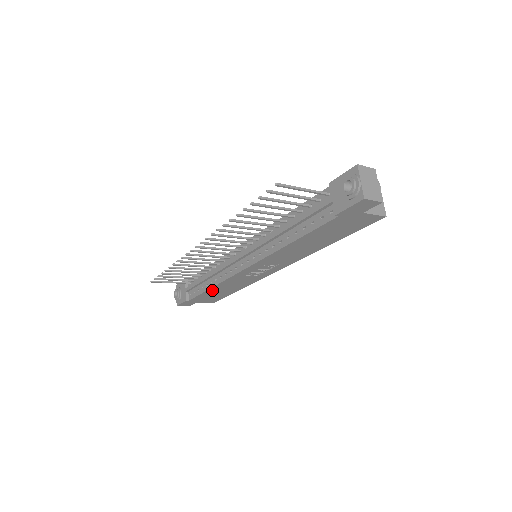
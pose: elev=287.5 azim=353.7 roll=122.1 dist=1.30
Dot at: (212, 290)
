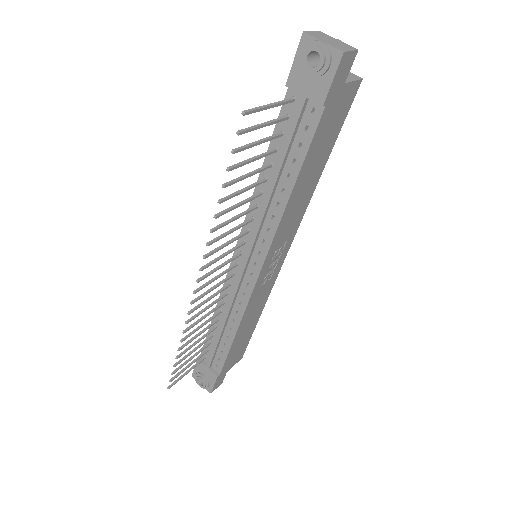
Dot at: (236, 338)
